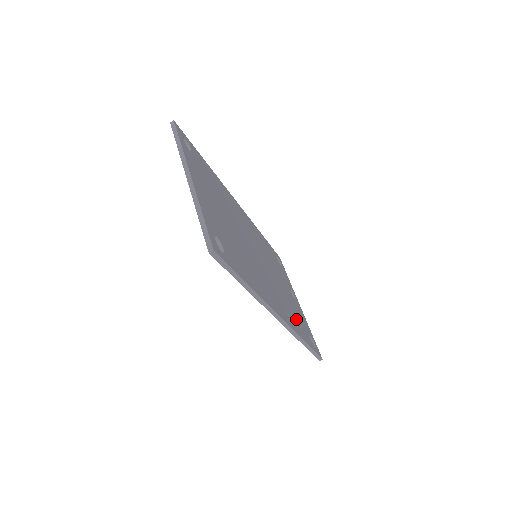
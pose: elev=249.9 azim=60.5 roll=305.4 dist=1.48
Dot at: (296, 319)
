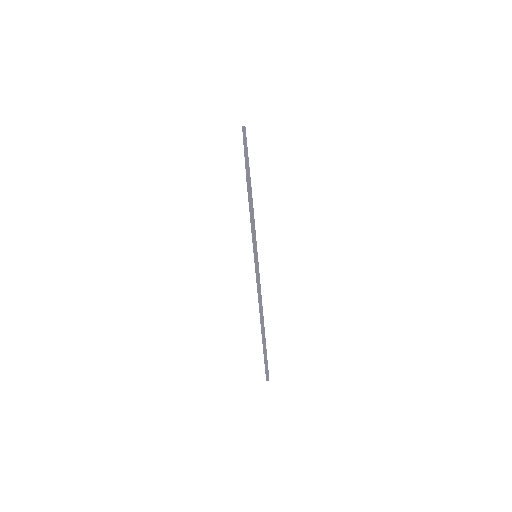
Dot at: occluded
